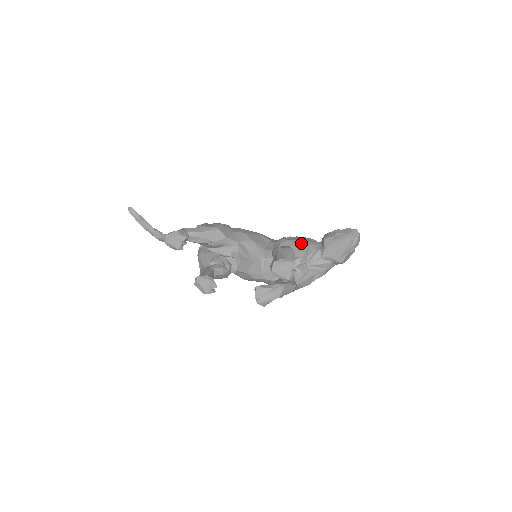
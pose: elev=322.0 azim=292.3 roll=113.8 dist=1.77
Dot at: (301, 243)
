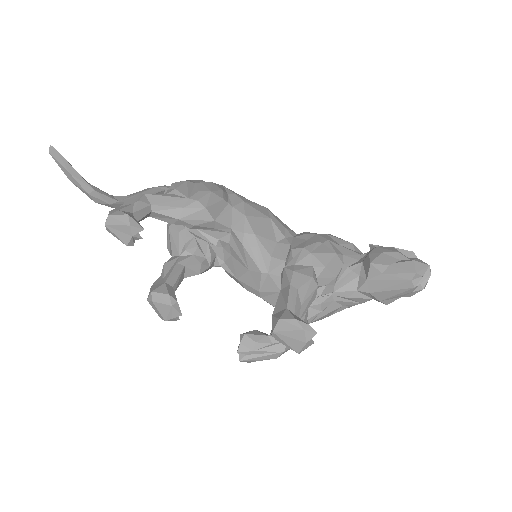
Dot at: (332, 261)
